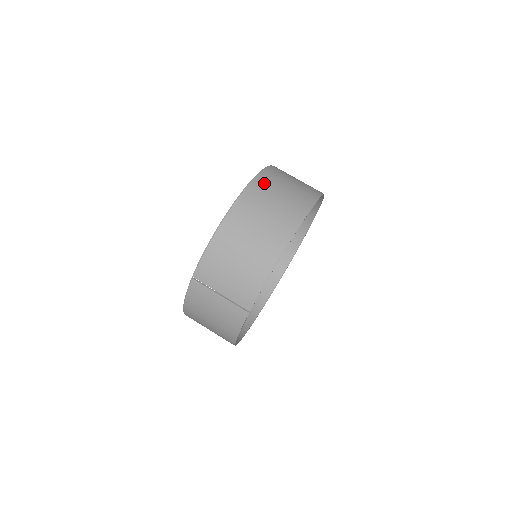
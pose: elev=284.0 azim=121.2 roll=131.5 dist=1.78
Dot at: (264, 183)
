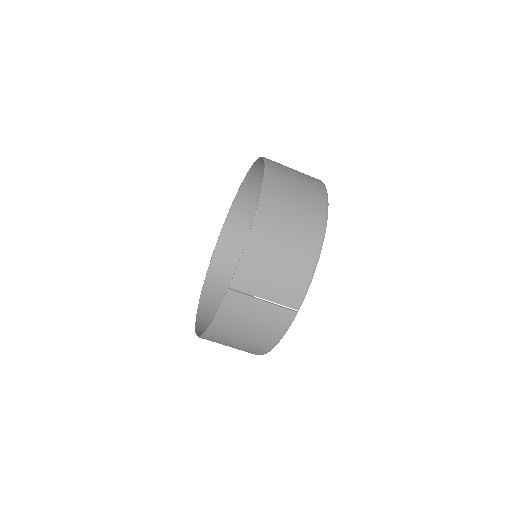
Dot at: (277, 173)
